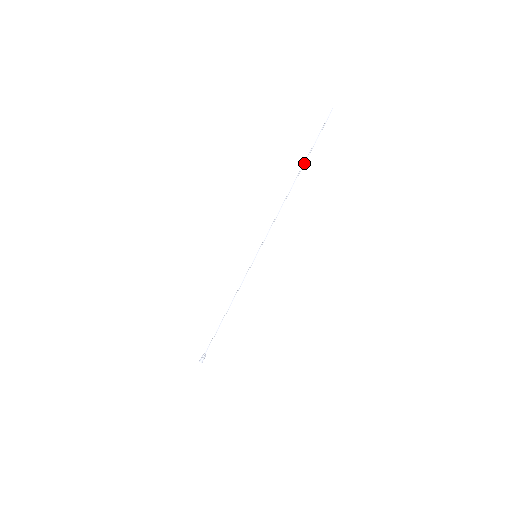
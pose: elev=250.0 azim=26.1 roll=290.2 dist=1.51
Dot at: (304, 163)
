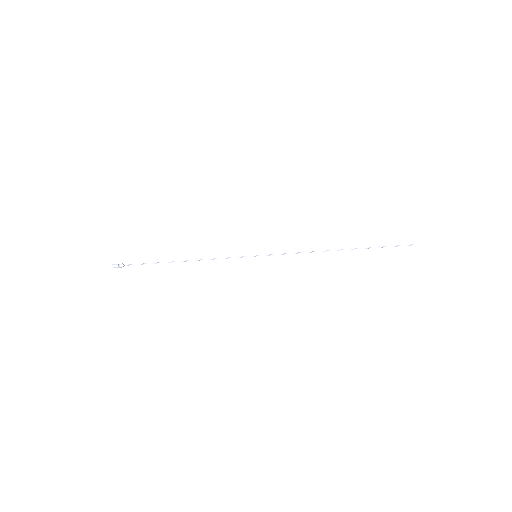
Dot at: (362, 248)
